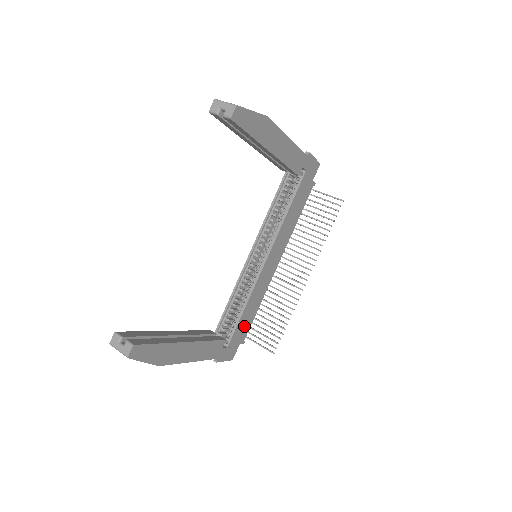
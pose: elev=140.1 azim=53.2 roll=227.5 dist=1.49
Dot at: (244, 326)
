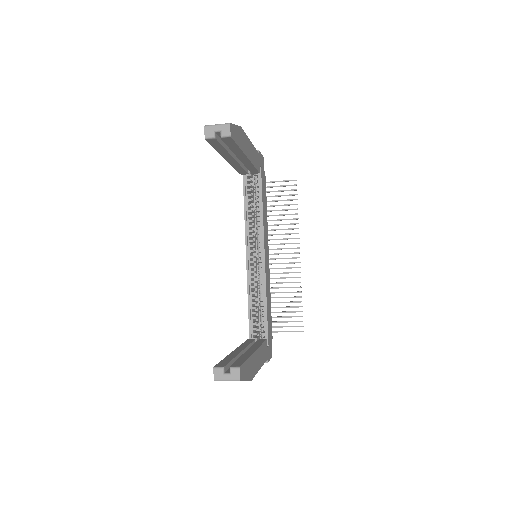
Dot at: (269, 322)
